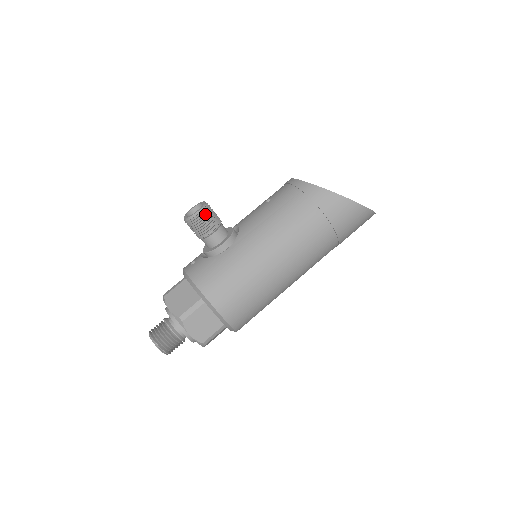
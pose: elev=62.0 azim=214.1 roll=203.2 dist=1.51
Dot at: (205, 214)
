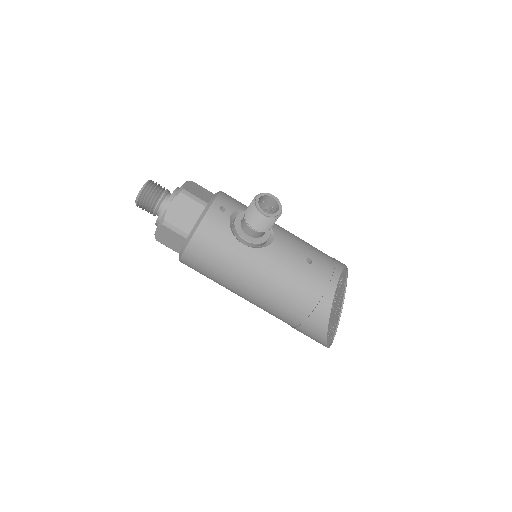
Dot at: (266, 220)
